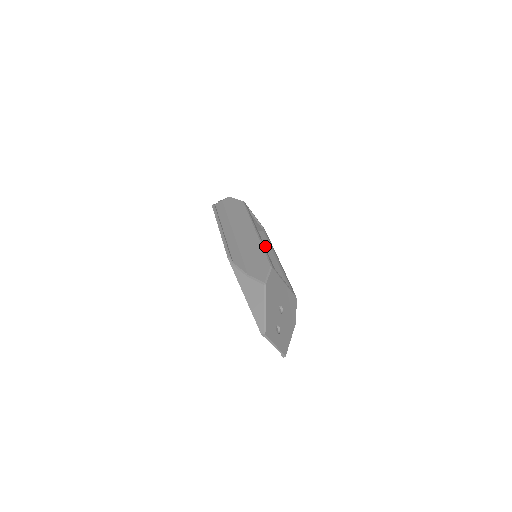
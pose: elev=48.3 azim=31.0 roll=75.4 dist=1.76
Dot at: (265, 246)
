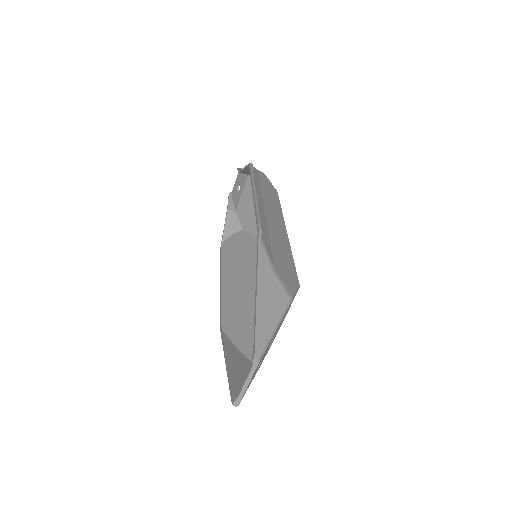
Dot at: (252, 254)
